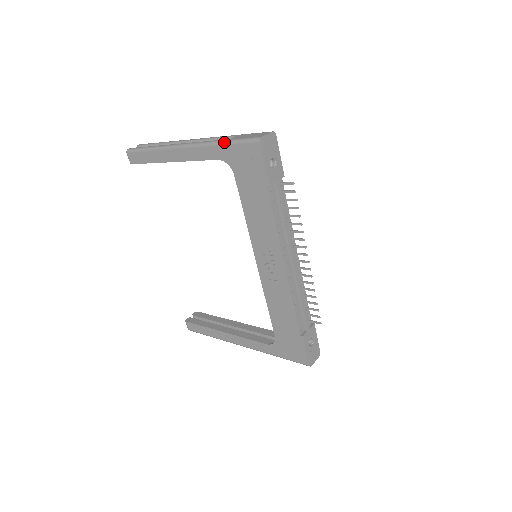
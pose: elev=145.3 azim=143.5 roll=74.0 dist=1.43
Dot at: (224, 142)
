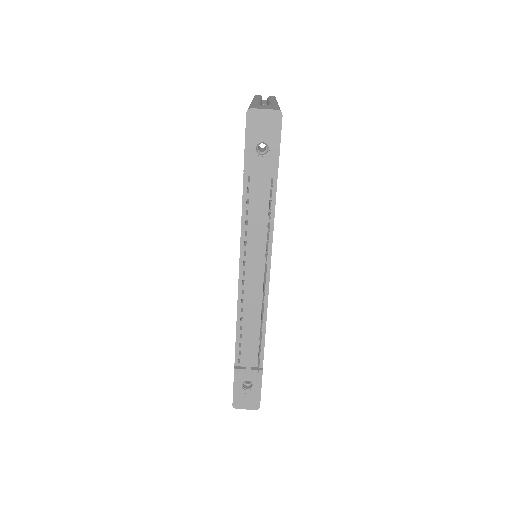
Dot at: (250, 105)
